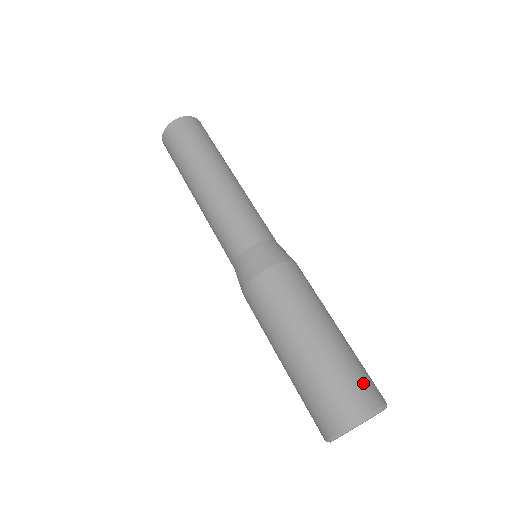
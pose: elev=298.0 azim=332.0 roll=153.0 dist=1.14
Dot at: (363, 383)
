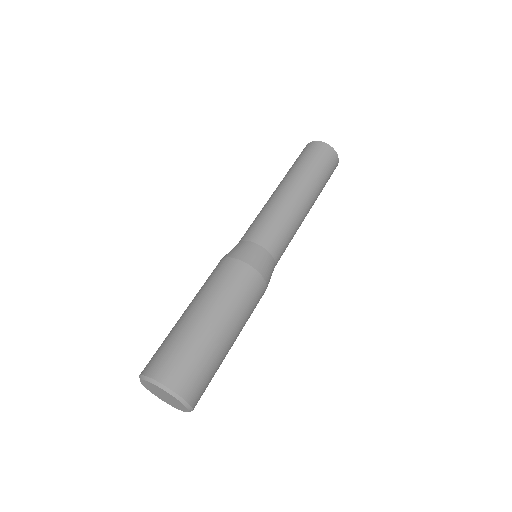
Dot at: (180, 365)
